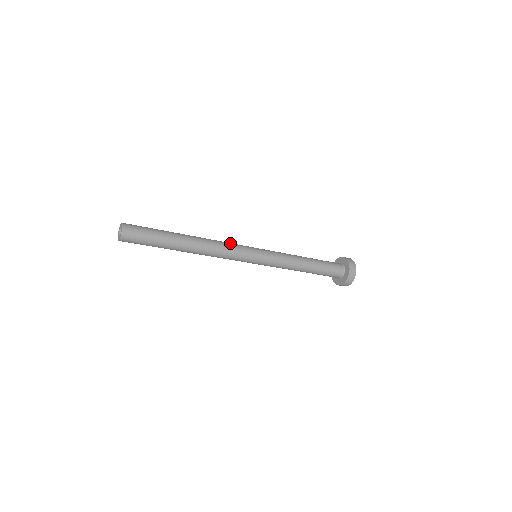
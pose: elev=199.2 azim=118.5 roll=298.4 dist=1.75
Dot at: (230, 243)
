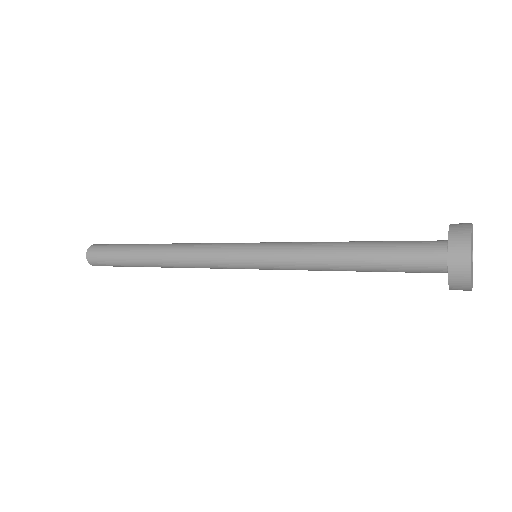
Dot at: (211, 243)
